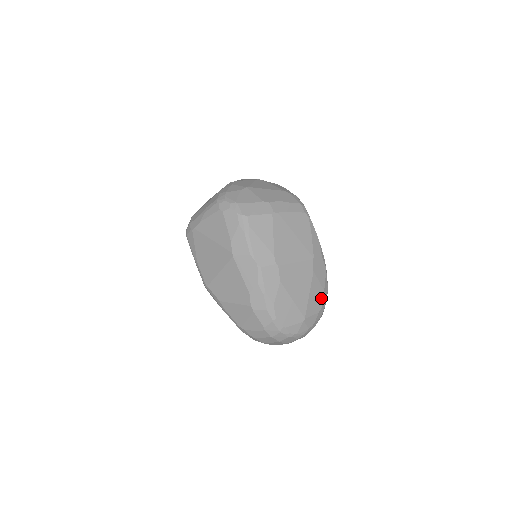
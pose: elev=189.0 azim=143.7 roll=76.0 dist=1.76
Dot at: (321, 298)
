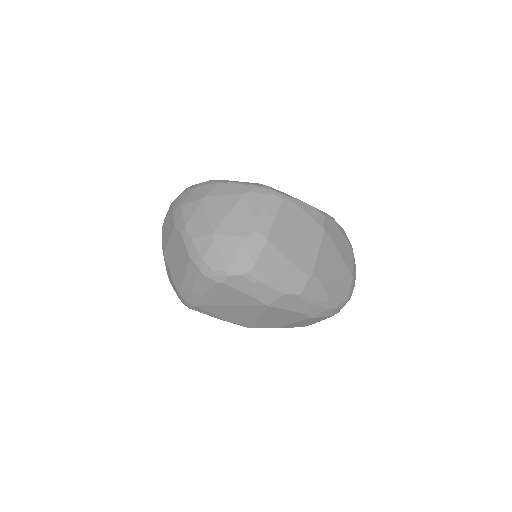
Dot at: (347, 244)
